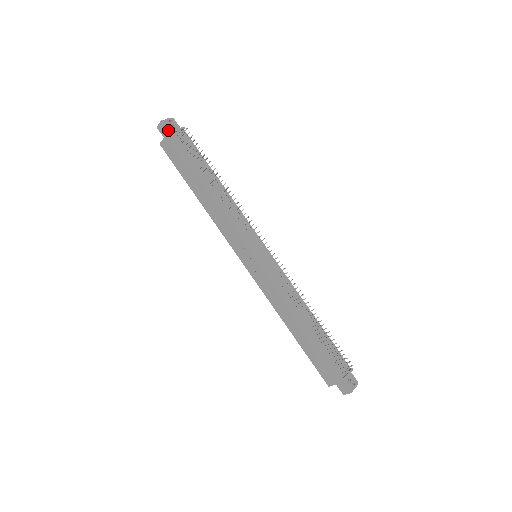
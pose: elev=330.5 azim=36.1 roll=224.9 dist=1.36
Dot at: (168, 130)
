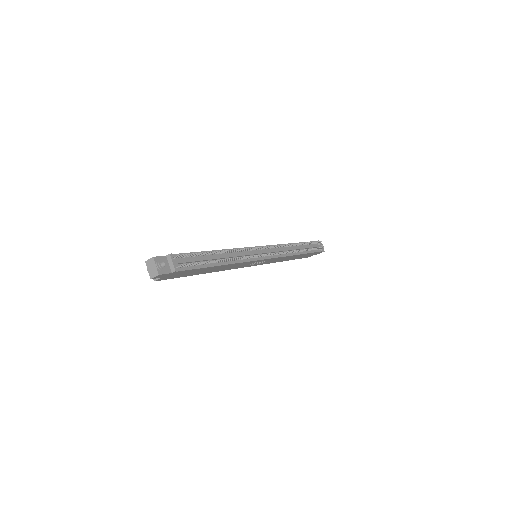
Dot at: (169, 273)
